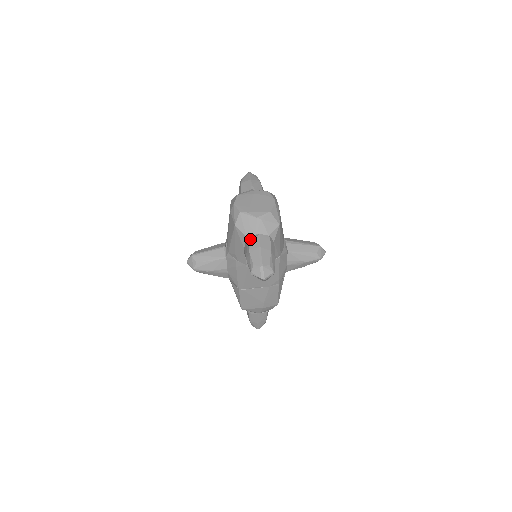
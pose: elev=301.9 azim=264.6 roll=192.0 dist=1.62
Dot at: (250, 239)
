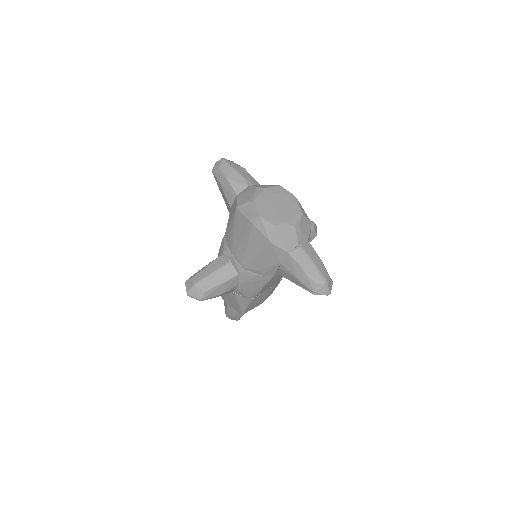
Dot at: (294, 253)
